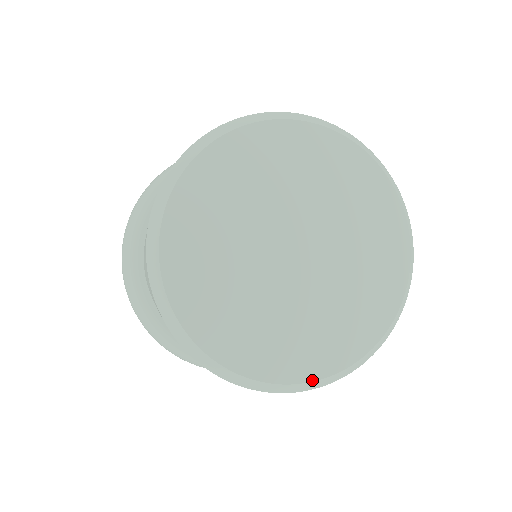
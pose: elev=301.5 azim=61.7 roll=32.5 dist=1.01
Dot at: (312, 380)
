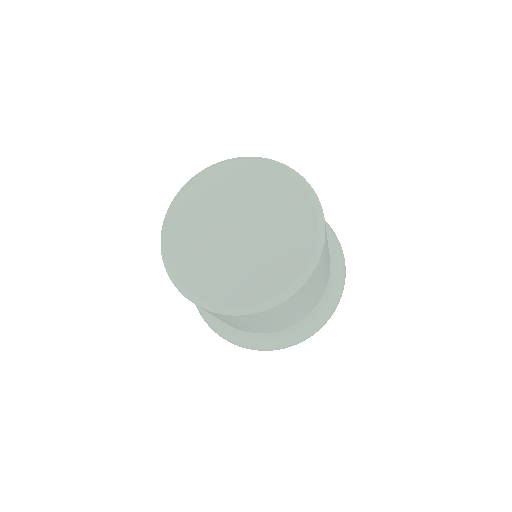
Dot at: (210, 302)
